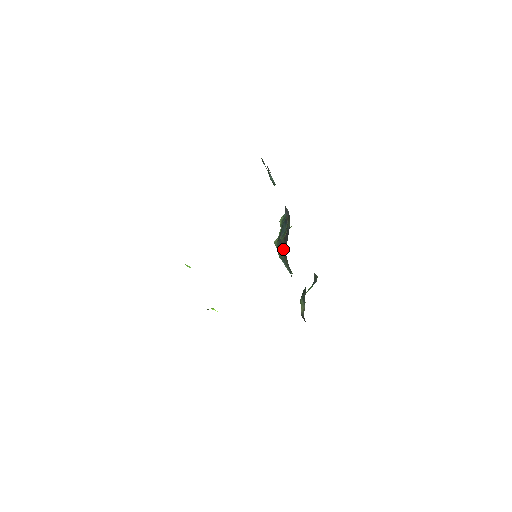
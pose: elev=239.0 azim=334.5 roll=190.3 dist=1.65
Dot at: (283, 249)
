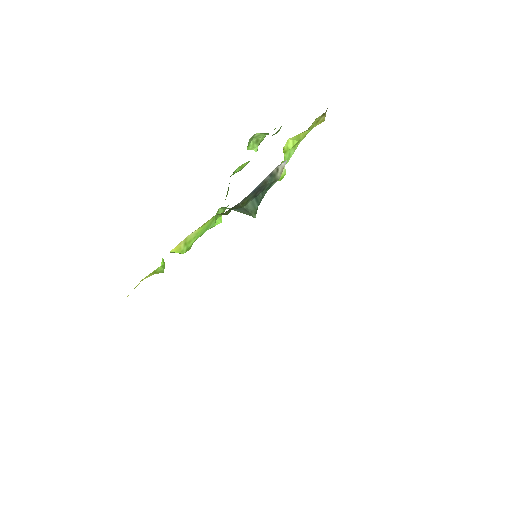
Dot at: occluded
